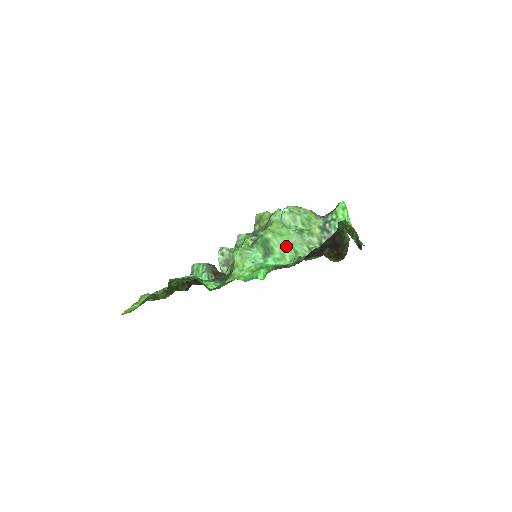
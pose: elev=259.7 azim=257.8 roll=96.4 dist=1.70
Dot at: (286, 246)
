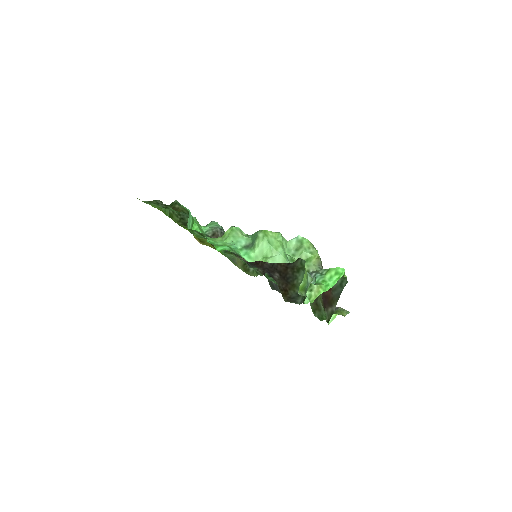
Dot at: (266, 255)
